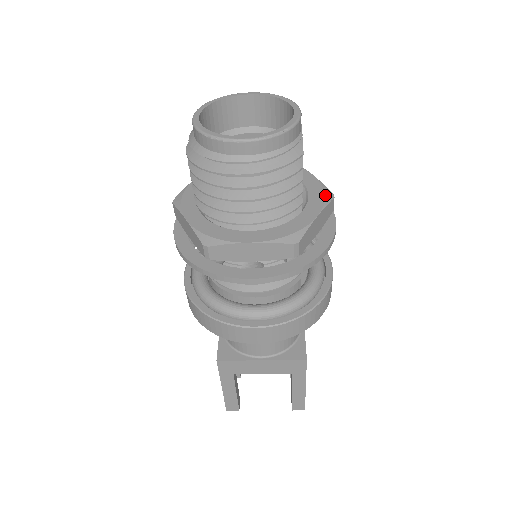
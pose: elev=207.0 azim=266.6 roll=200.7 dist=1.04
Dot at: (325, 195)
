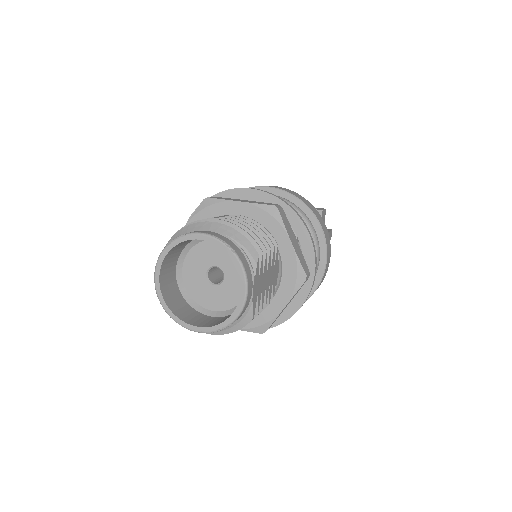
Dot at: (296, 280)
